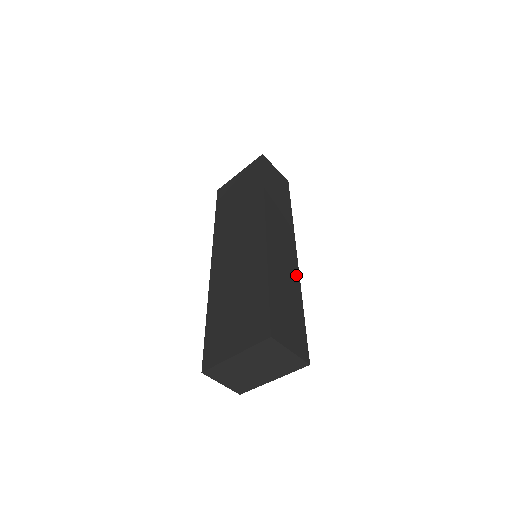
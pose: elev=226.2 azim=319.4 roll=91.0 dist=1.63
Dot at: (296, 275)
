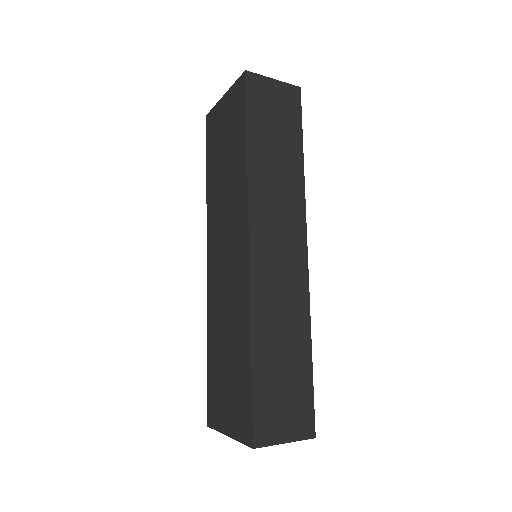
Dot at: (303, 298)
